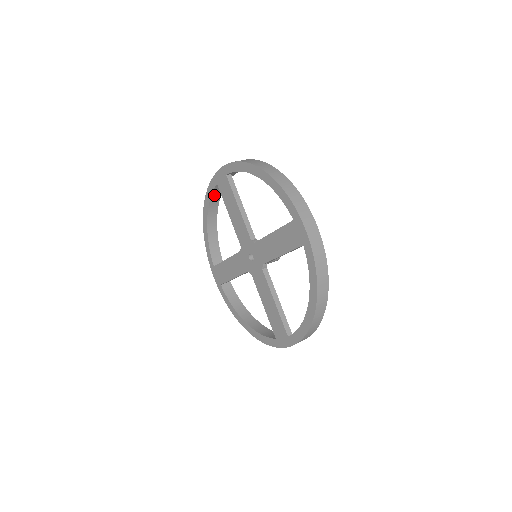
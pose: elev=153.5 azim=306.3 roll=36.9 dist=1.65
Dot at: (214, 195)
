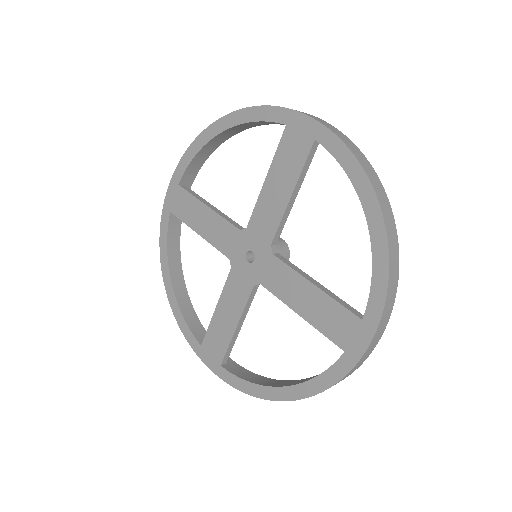
Dot at: (171, 239)
